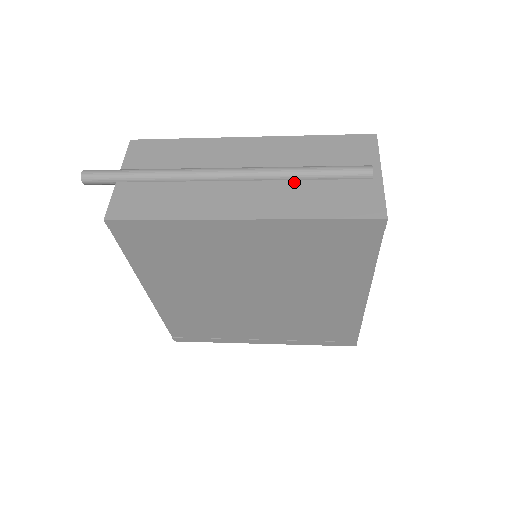
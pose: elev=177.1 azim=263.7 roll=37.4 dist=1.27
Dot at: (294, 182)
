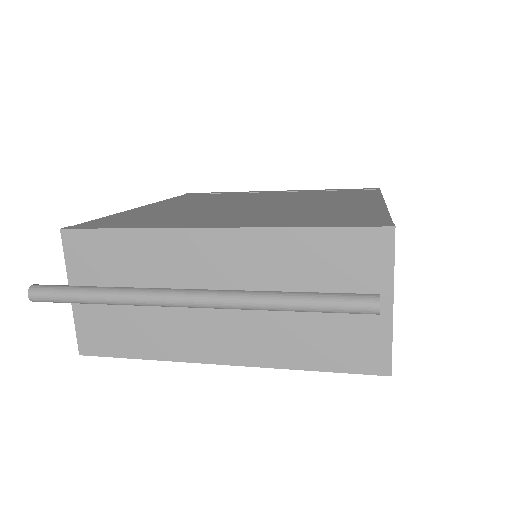
Dot at: (278, 314)
